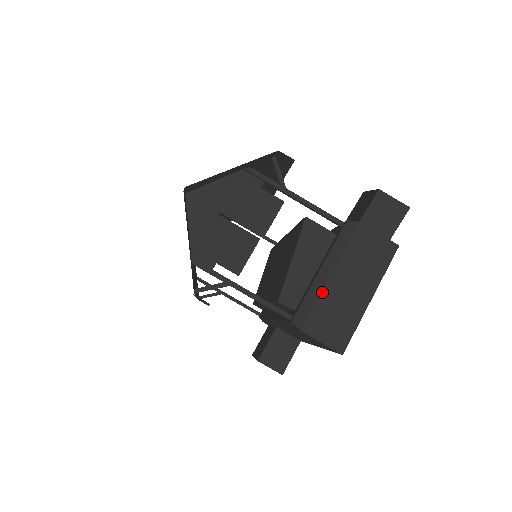
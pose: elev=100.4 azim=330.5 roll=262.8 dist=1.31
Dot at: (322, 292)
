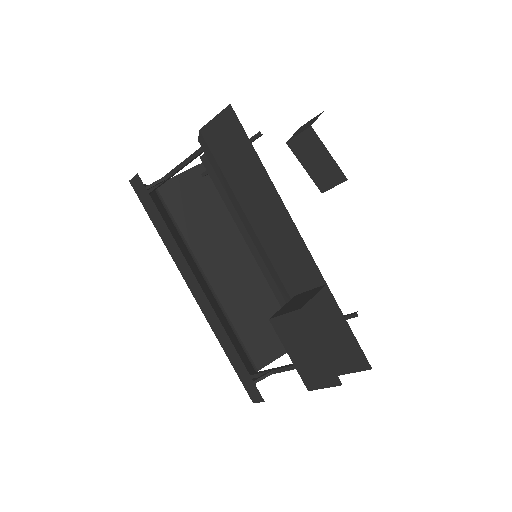
Dot at: occluded
